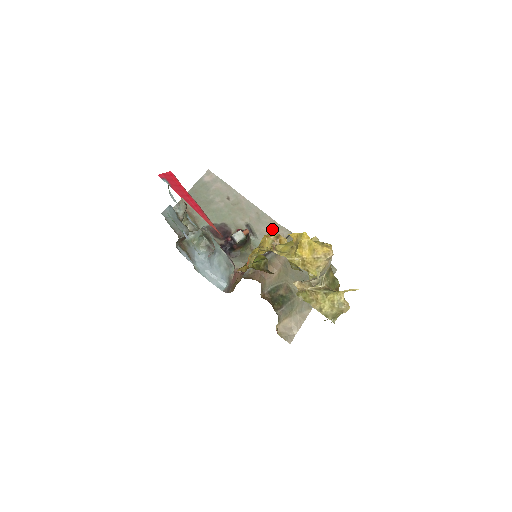
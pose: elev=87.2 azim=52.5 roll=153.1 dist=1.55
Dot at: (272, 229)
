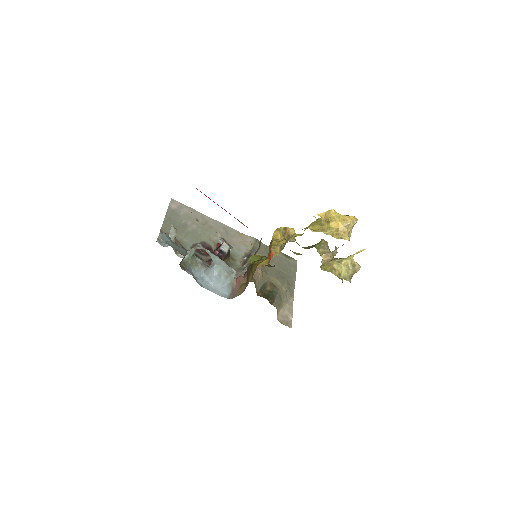
Dot at: (240, 239)
